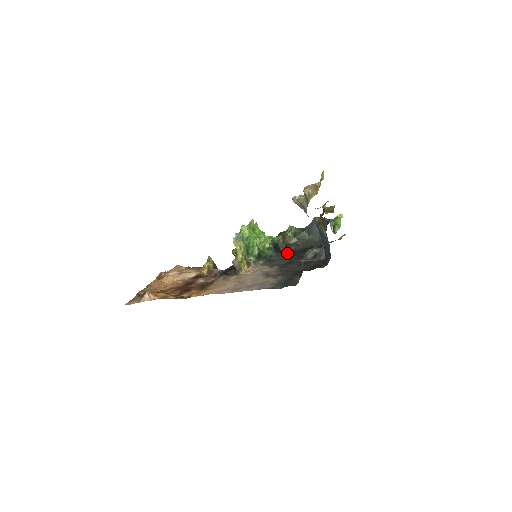
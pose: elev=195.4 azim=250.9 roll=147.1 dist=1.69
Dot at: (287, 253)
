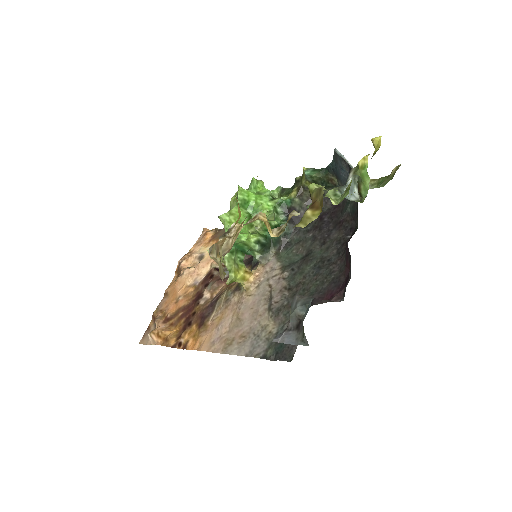
Dot at: occluded
